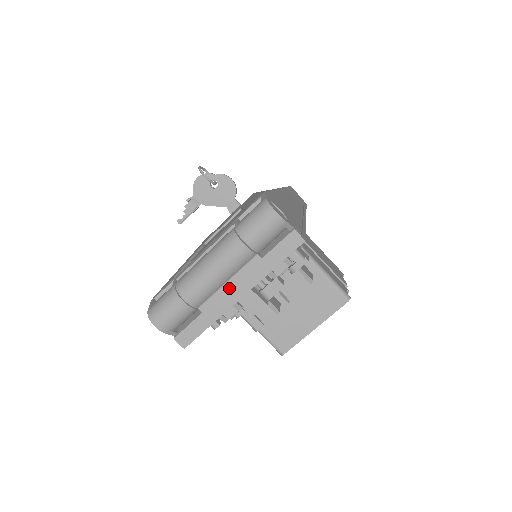
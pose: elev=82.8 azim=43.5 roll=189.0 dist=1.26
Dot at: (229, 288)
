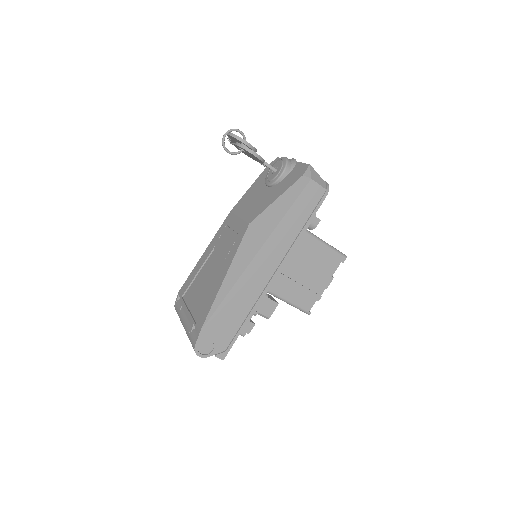
Dot at: occluded
